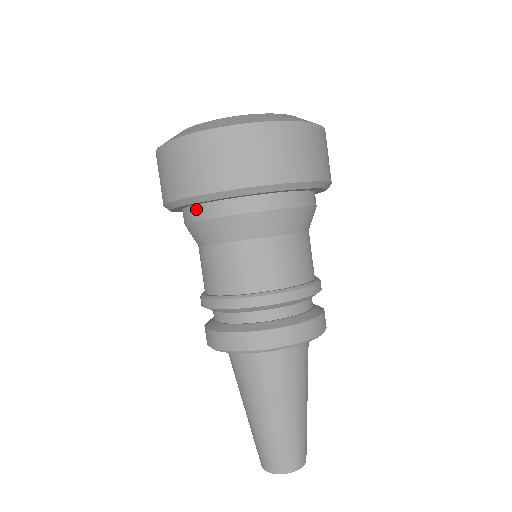
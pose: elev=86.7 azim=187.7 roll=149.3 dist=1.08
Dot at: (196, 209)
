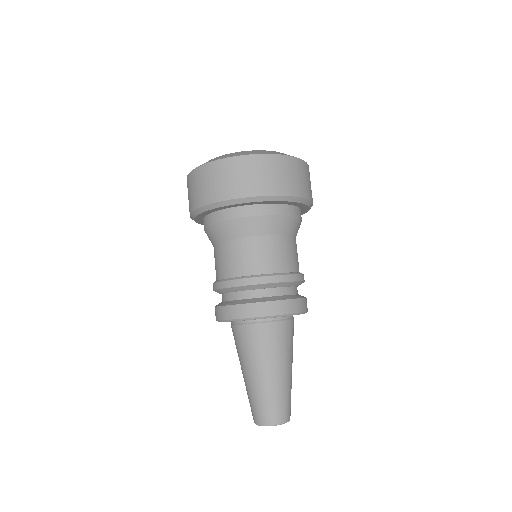
Dot at: occluded
